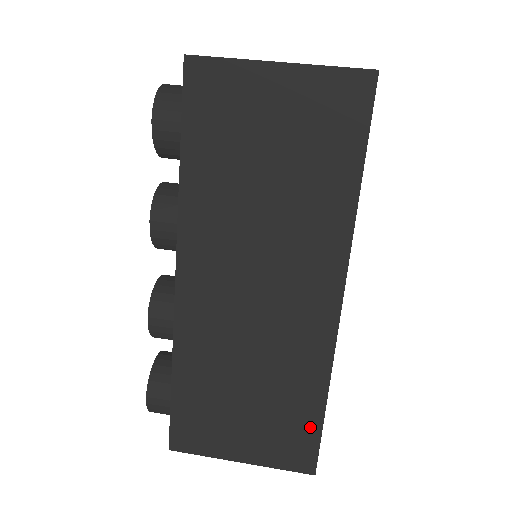
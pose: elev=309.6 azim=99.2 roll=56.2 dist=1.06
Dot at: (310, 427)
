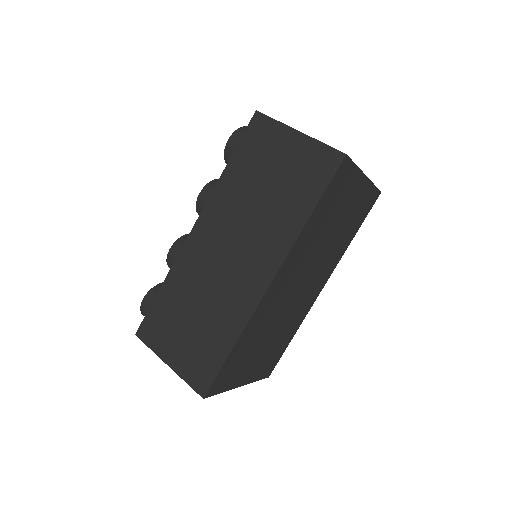
Dot at: (216, 361)
